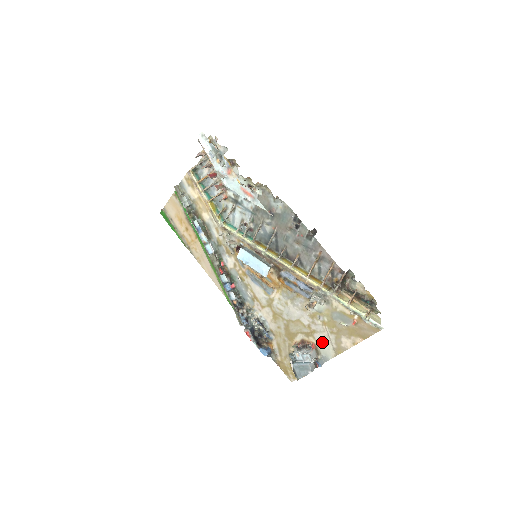
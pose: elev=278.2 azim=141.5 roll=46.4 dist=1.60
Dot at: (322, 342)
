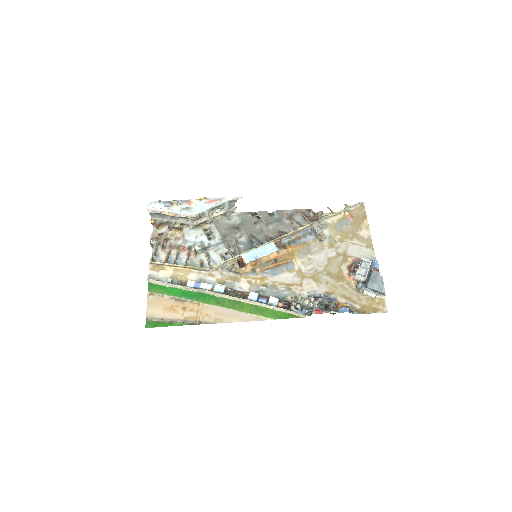
Dot at: (357, 252)
